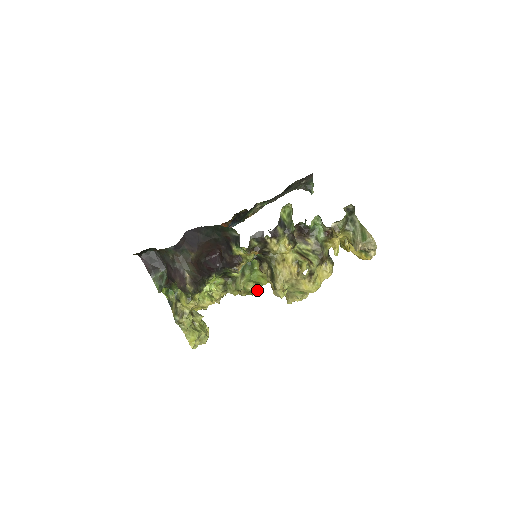
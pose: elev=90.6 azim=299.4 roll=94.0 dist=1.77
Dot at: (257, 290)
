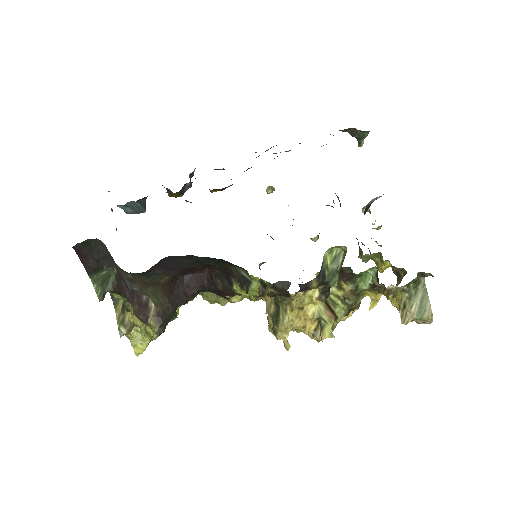
Dot at: occluded
